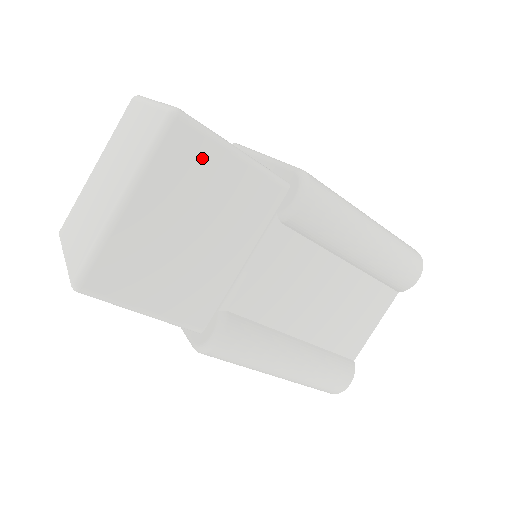
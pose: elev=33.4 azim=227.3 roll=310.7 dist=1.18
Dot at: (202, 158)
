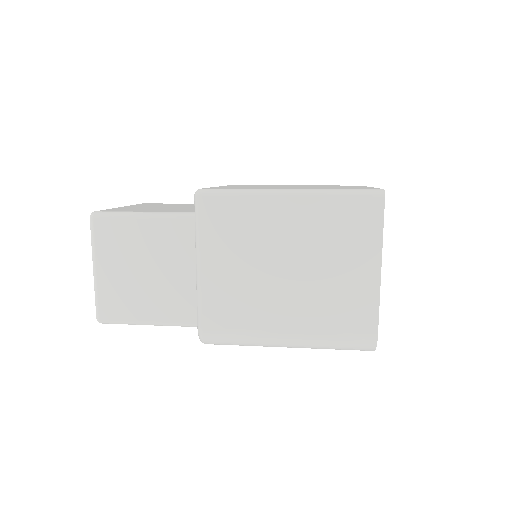
Dot at: occluded
